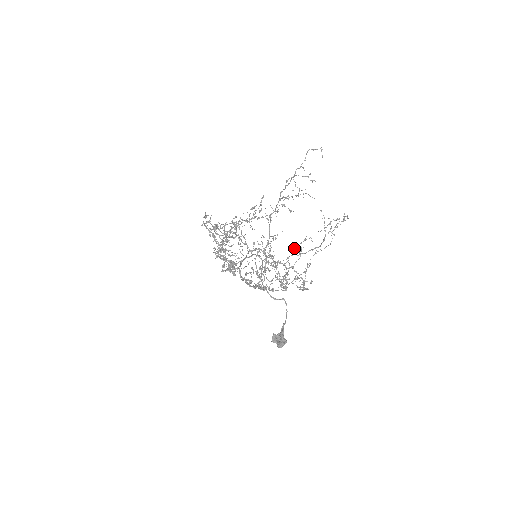
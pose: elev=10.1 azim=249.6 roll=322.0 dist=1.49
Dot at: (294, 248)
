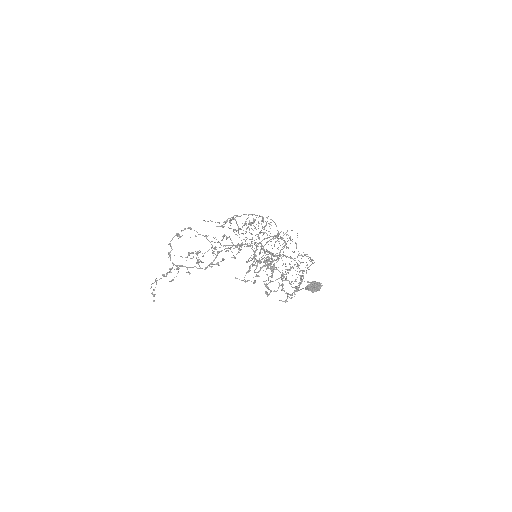
Dot at: occluded
